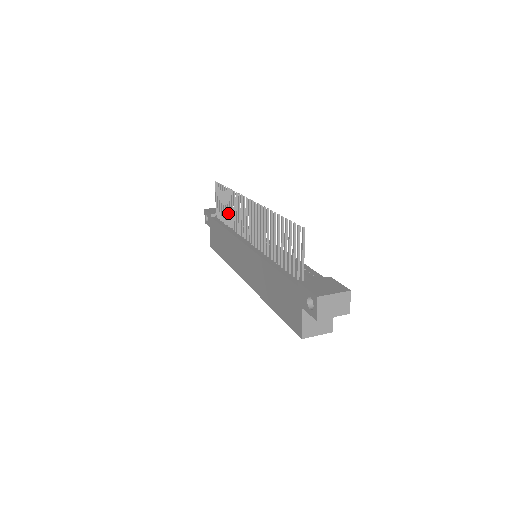
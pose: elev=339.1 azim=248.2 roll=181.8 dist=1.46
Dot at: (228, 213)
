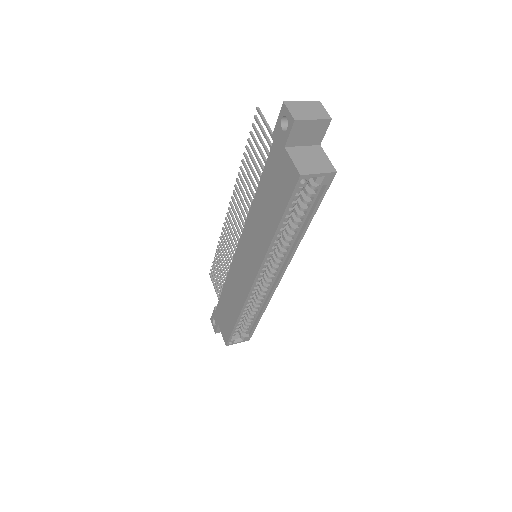
Dot at: (224, 271)
